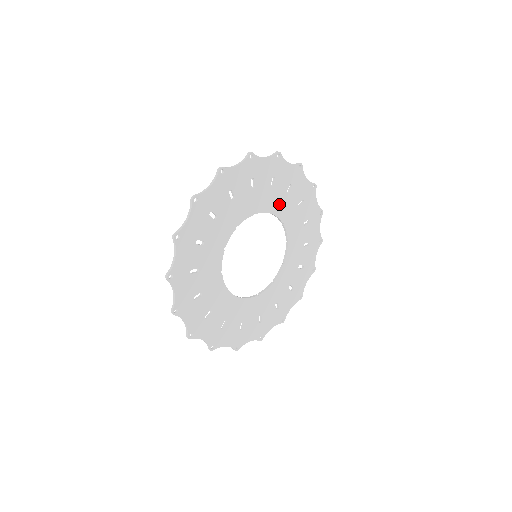
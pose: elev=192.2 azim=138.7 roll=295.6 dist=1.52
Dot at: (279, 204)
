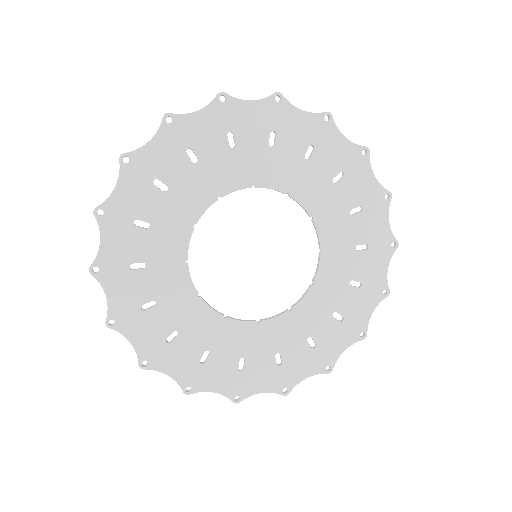
Dot at: (330, 217)
